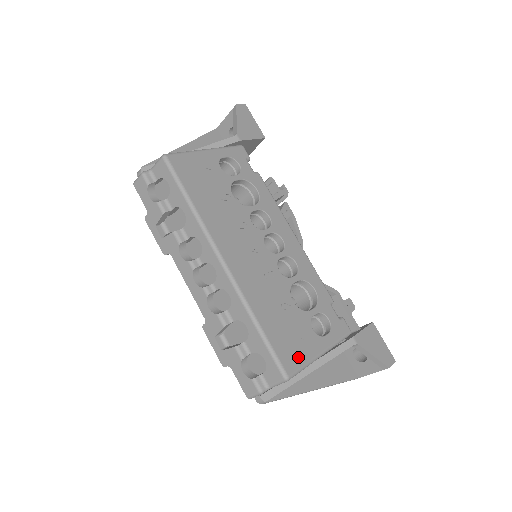
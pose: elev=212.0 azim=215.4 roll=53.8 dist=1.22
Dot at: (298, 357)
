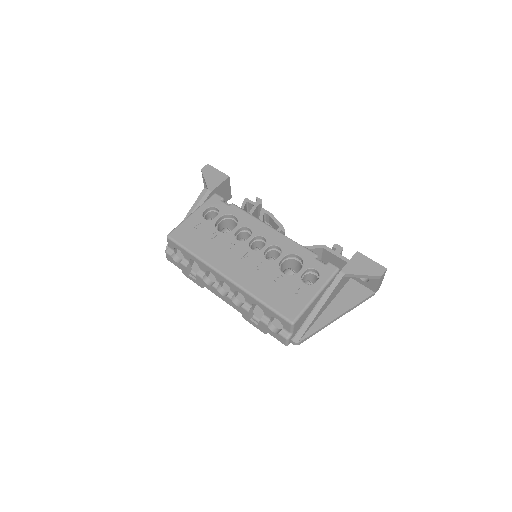
Dot at: (297, 306)
